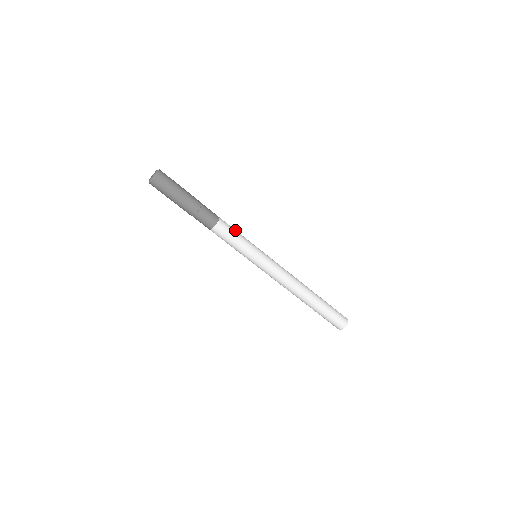
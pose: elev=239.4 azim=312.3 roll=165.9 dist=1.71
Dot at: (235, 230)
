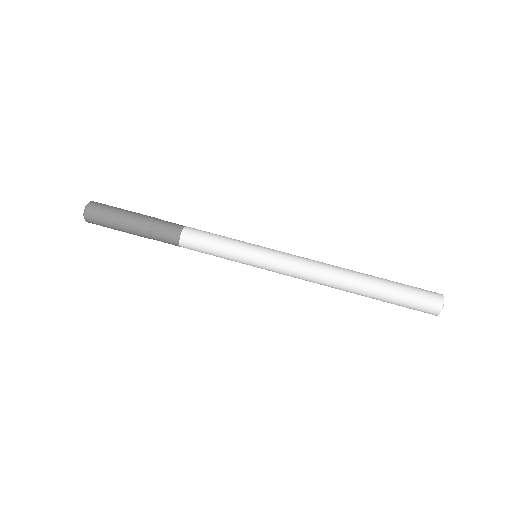
Dot at: occluded
